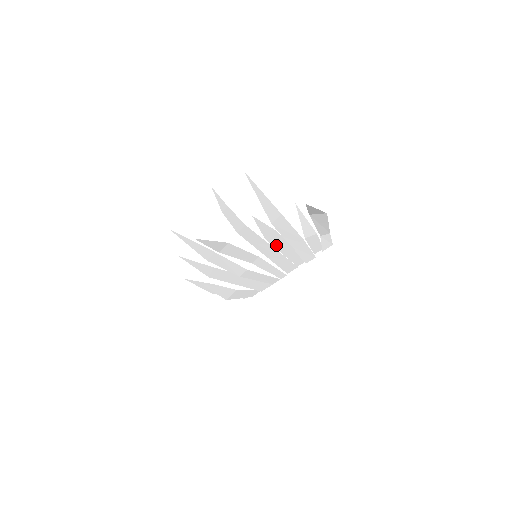
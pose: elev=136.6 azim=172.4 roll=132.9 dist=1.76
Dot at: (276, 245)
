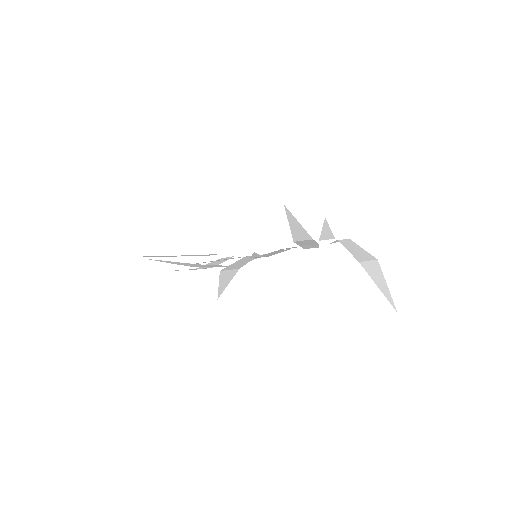
Dot at: occluded
